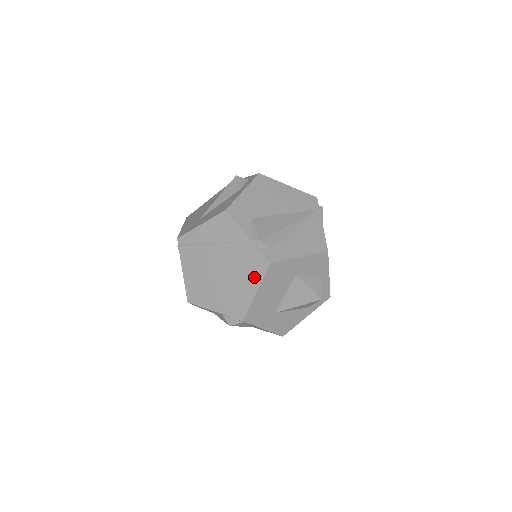
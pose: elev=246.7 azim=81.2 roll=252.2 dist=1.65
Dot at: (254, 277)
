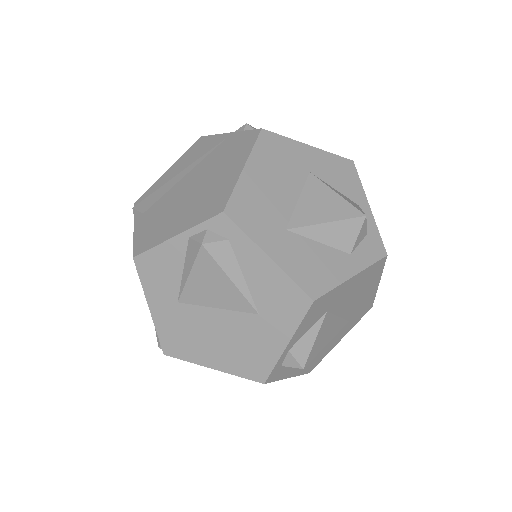
Dot at: (240, 155)
